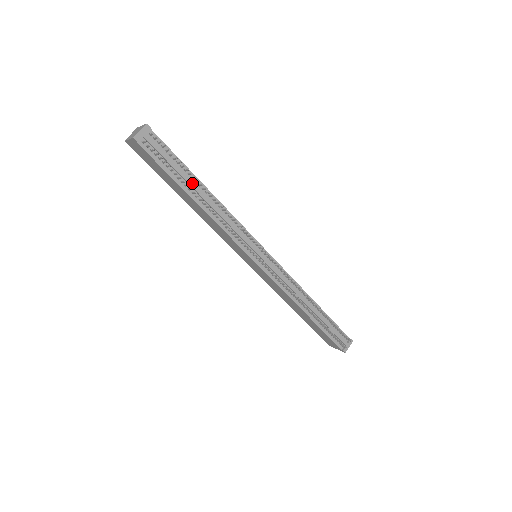
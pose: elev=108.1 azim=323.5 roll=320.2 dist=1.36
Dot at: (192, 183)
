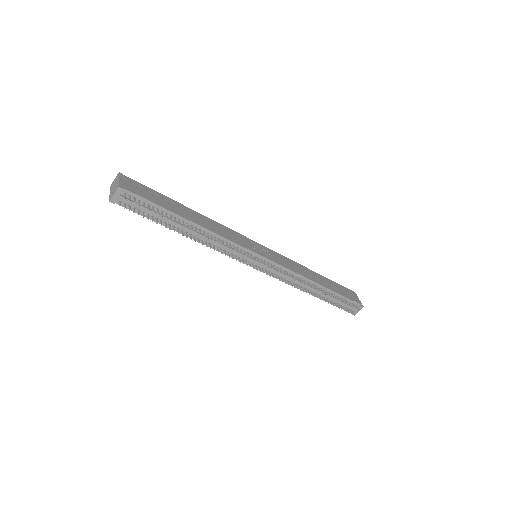
Dot at: (175, 223)
